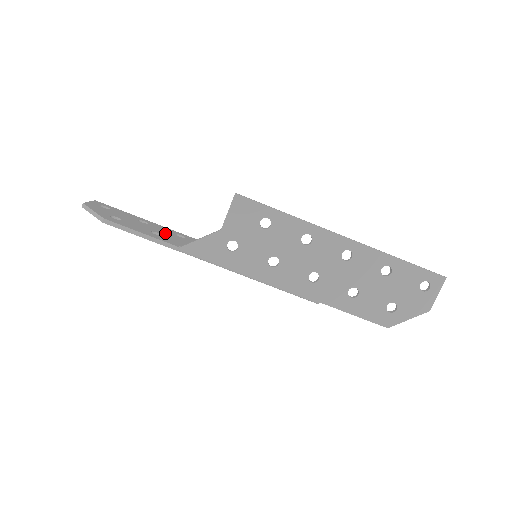
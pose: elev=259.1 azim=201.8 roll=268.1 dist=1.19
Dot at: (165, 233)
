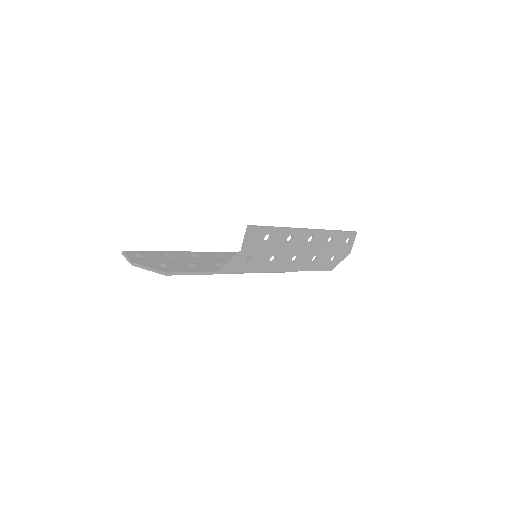
Dot at: (190, 260)
